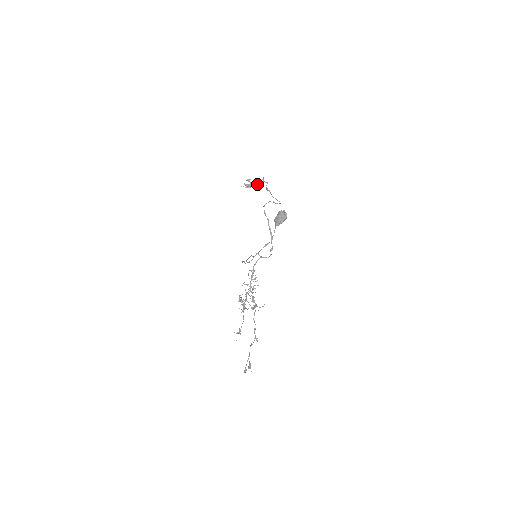
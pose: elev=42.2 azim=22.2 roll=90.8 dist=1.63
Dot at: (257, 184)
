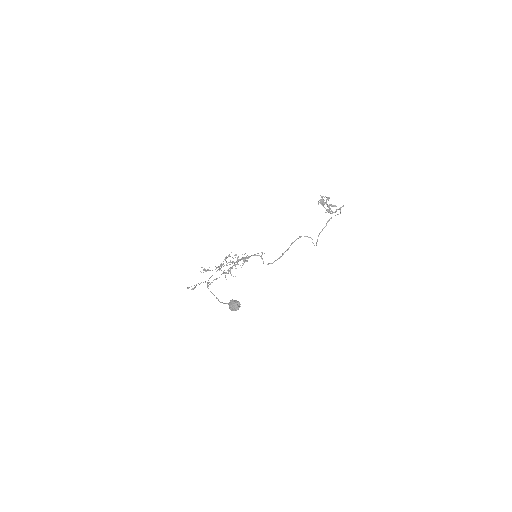
Dot at: (328, 209)
